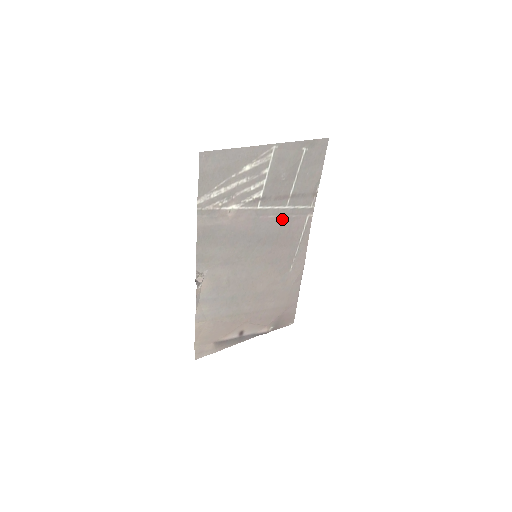
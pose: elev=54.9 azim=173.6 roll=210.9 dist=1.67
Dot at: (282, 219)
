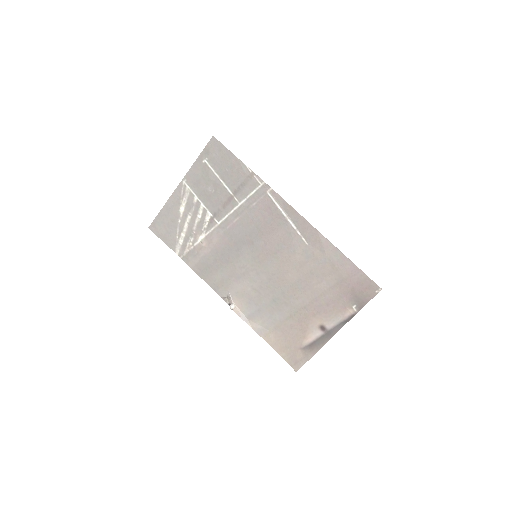
Dot at: (247, 214)
